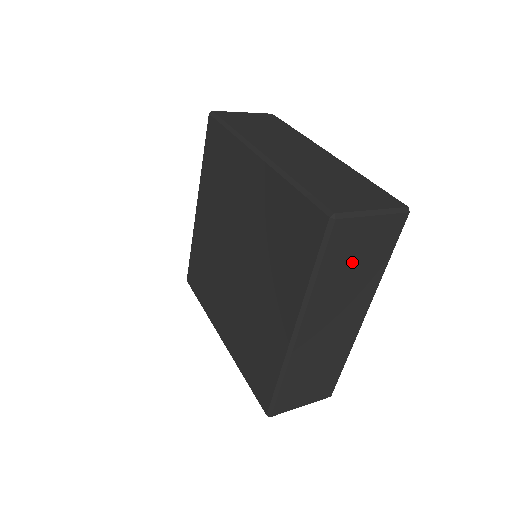
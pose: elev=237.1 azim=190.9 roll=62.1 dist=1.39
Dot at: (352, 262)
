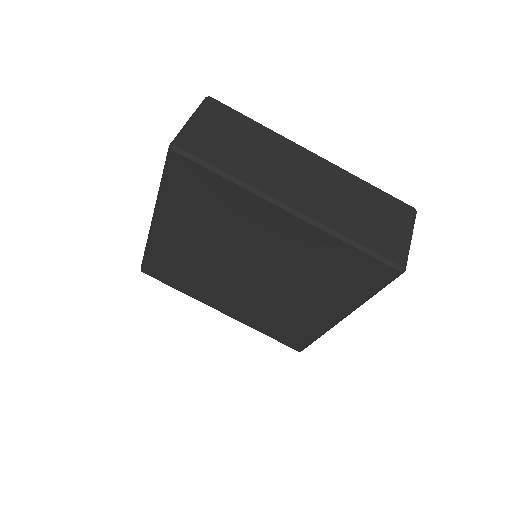
Dot at: occluded
